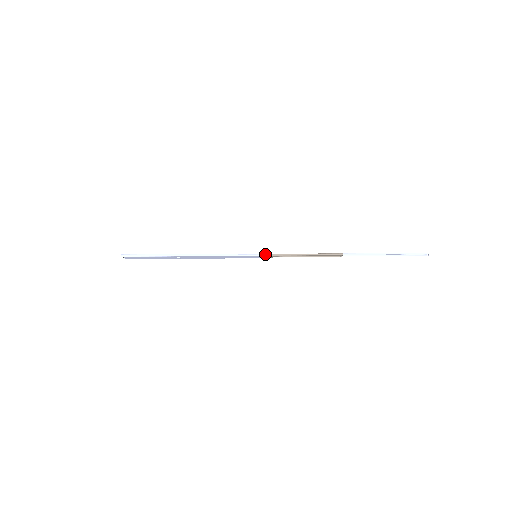
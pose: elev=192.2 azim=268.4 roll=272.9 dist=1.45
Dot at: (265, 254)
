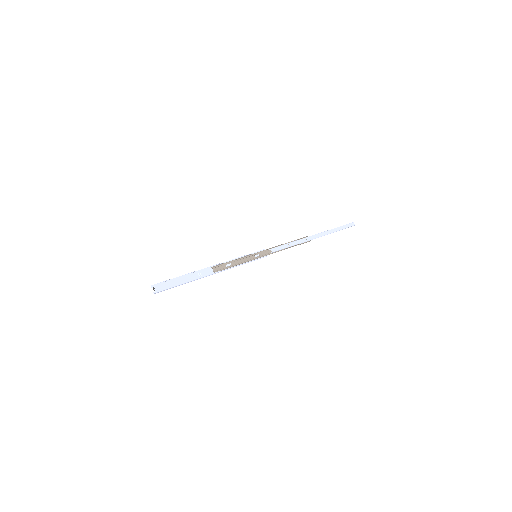
Dot at: occluded
